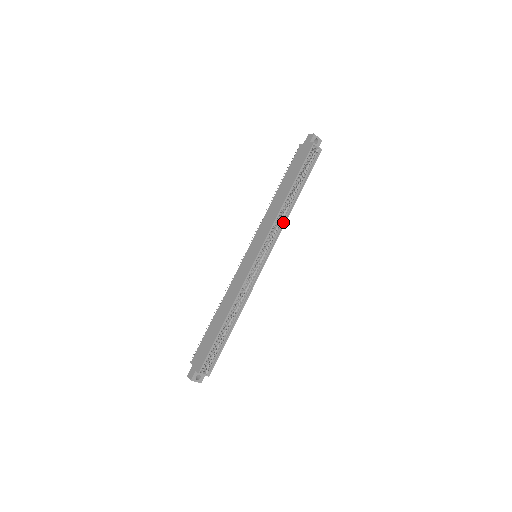
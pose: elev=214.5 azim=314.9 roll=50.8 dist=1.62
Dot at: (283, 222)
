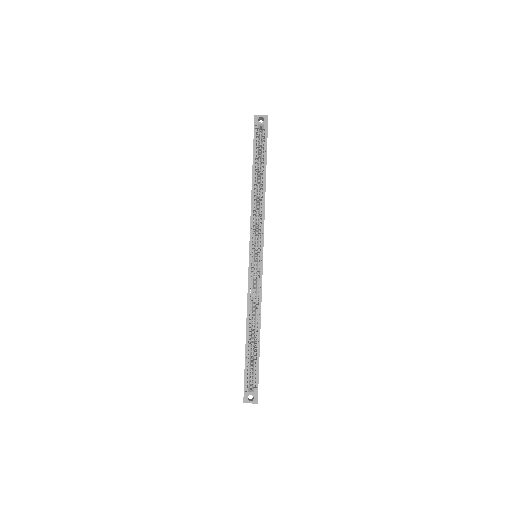
Dot at: (263, 211)
